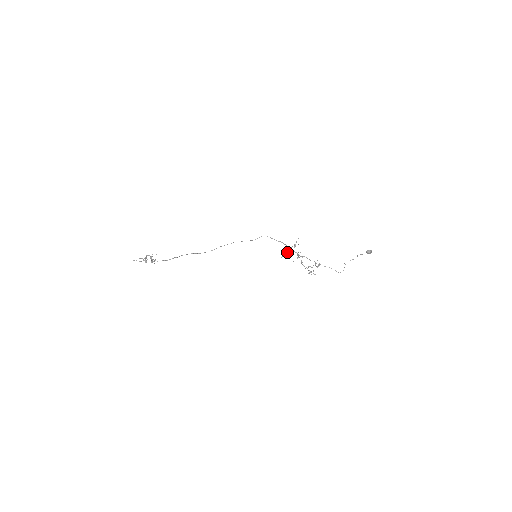
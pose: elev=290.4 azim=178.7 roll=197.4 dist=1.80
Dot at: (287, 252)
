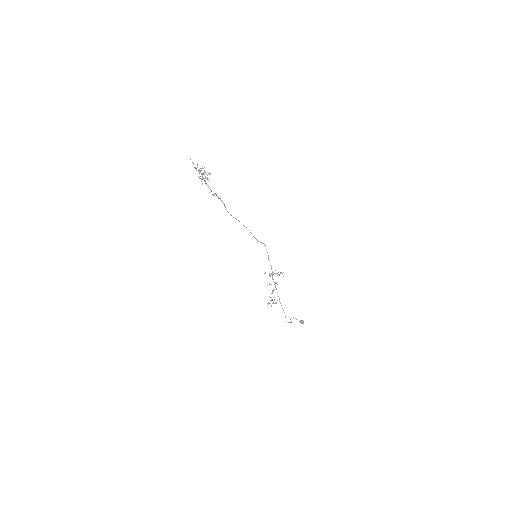
Dot at: (271, 274)
